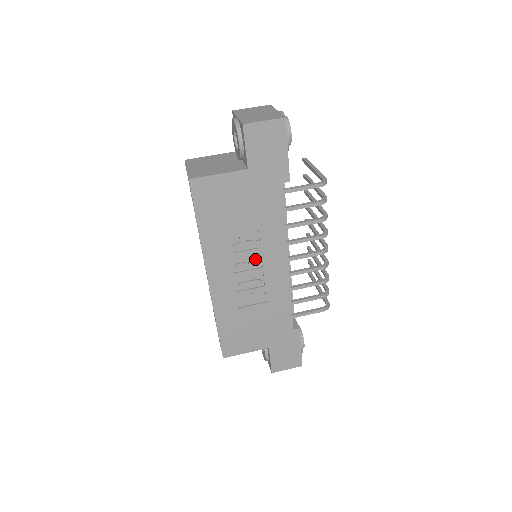
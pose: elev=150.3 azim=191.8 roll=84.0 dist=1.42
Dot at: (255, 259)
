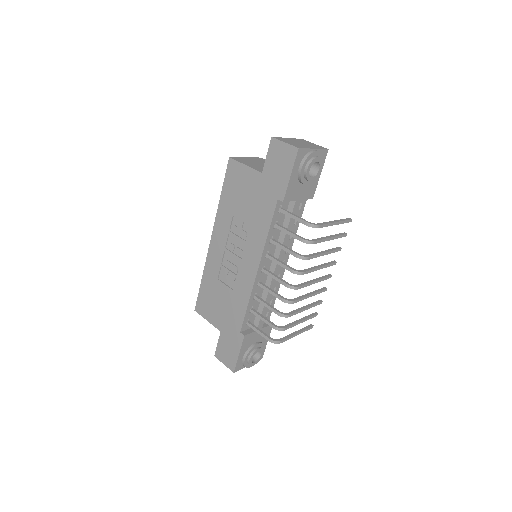
Dot at: (241, 248)
